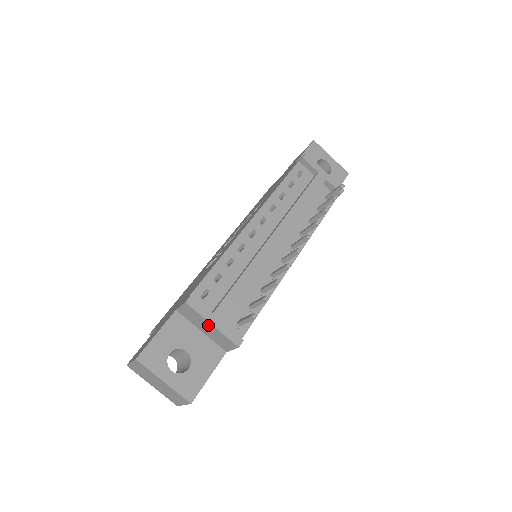
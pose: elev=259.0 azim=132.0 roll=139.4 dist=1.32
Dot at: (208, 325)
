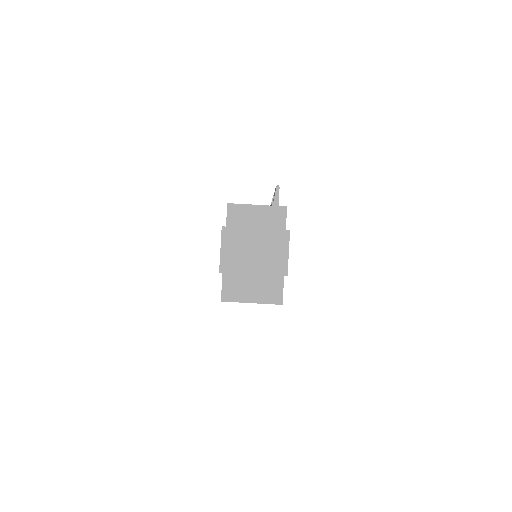
Dot at: (255, 211)
